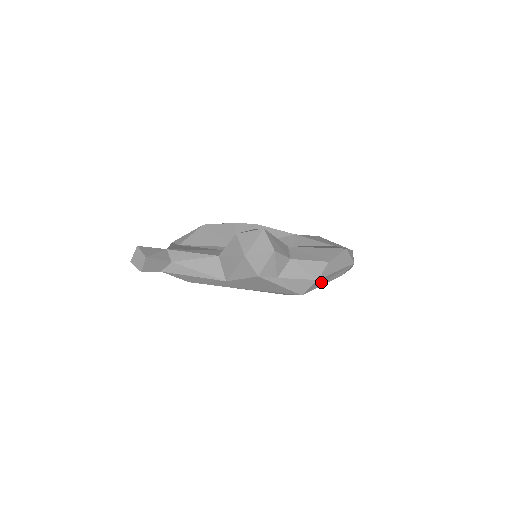
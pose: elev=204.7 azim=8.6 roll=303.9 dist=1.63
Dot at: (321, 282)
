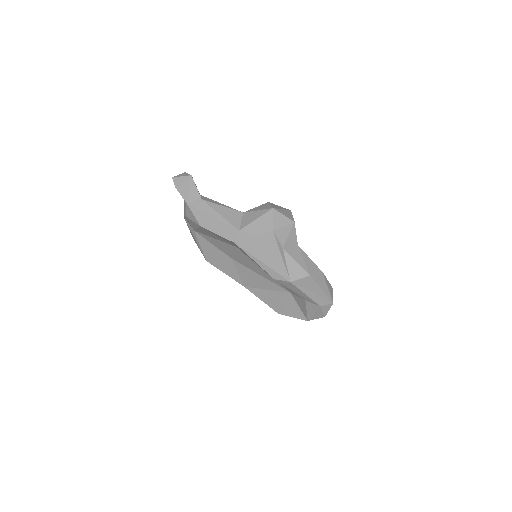
Dot at: (307, 287)
